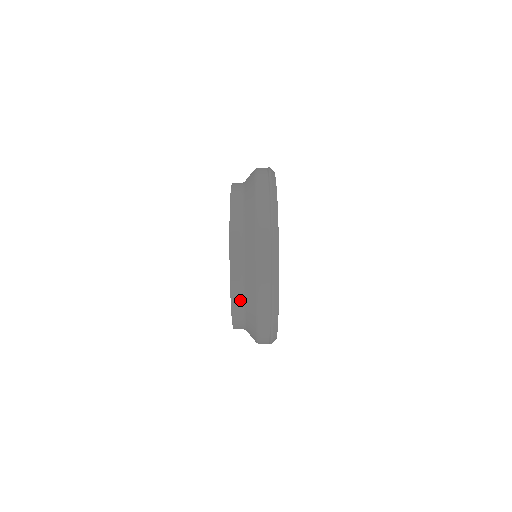
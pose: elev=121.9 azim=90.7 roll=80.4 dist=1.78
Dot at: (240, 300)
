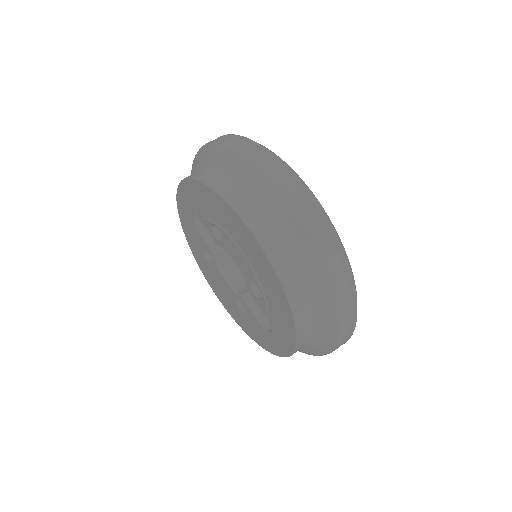
Dot at: (305, 343)
